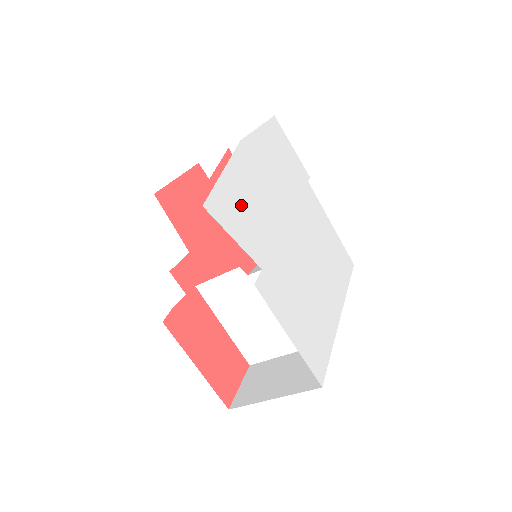
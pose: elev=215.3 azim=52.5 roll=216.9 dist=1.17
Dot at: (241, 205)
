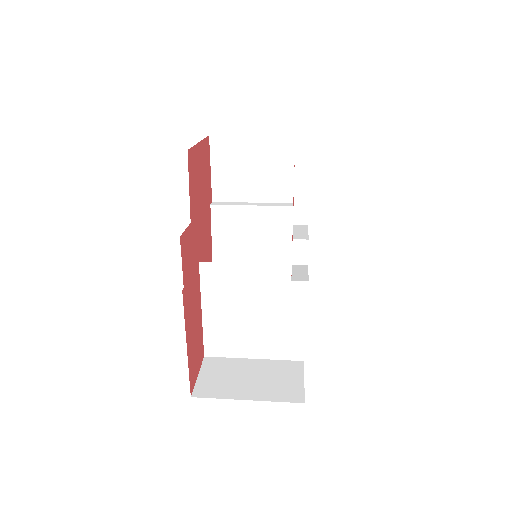
Dot at: occluded
